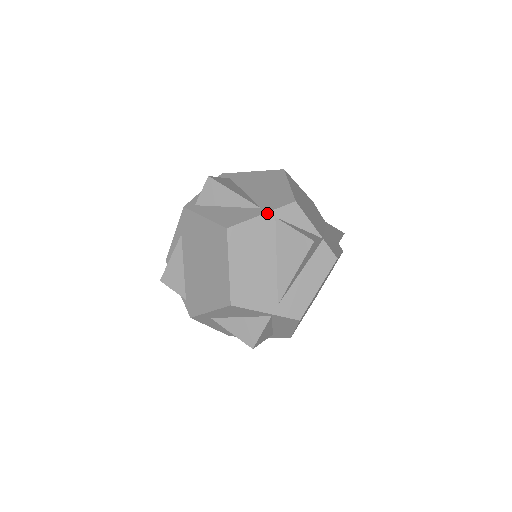
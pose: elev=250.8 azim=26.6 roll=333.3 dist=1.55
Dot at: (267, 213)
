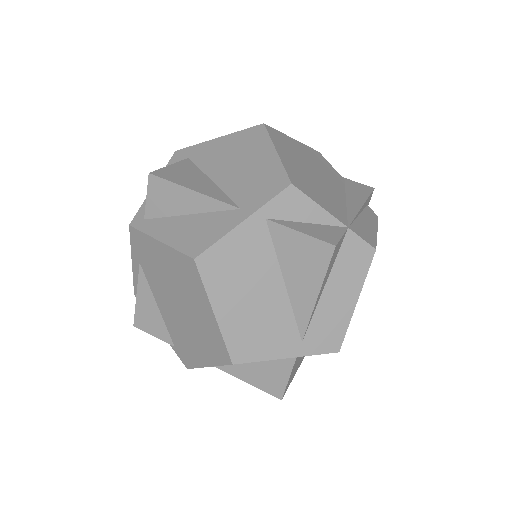
Dot at: (251, 216)
